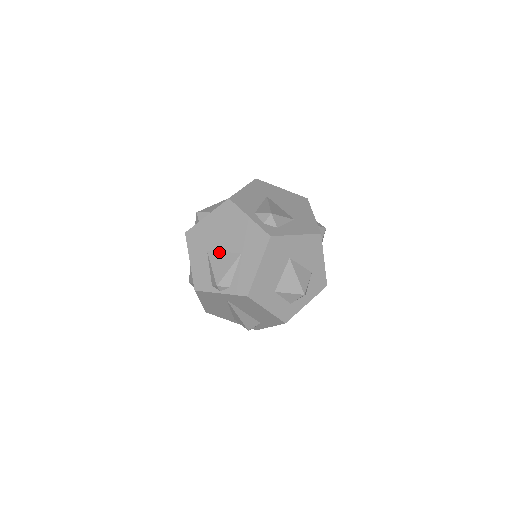
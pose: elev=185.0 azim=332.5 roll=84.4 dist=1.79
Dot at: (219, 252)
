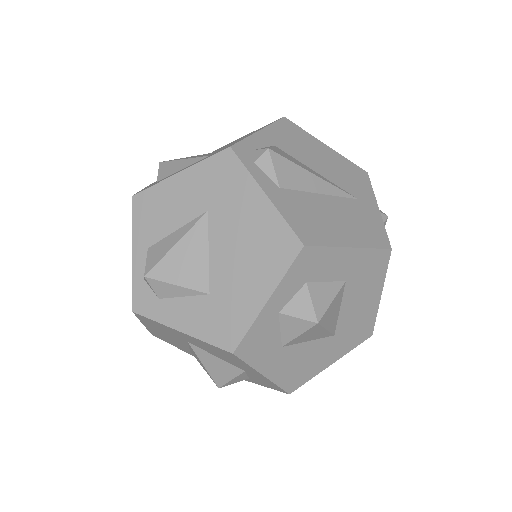
Dot at: occluded
